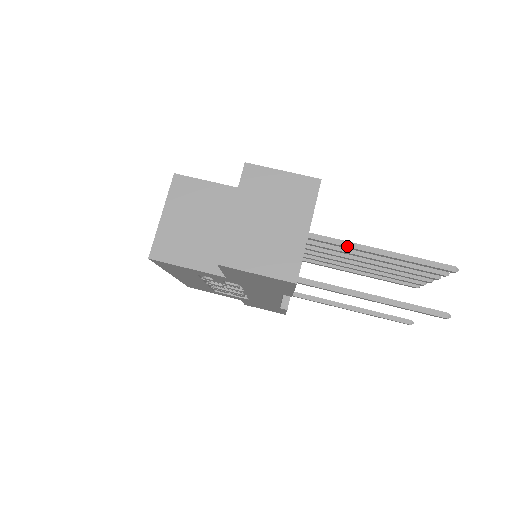
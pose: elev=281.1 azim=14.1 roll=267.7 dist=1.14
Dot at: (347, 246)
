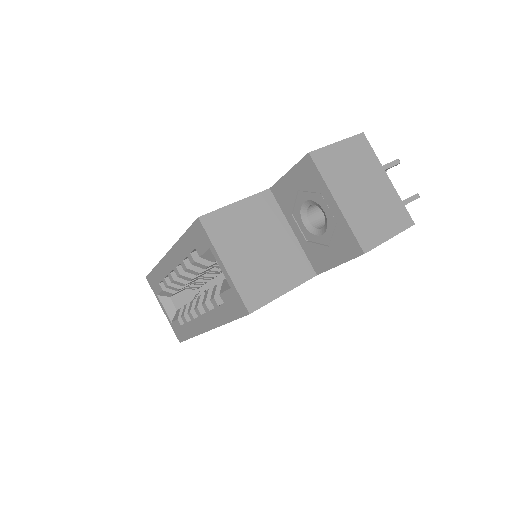
Dot at: occluded
